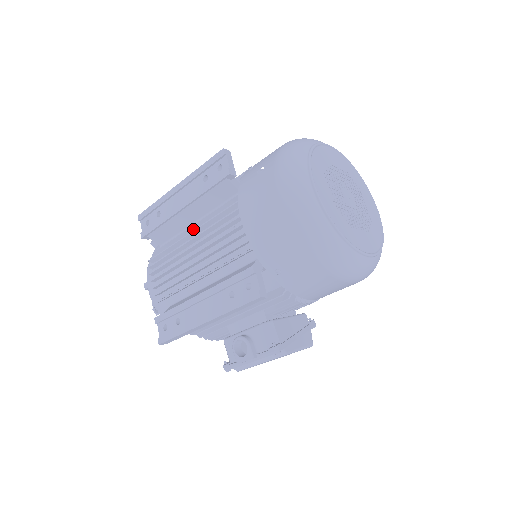
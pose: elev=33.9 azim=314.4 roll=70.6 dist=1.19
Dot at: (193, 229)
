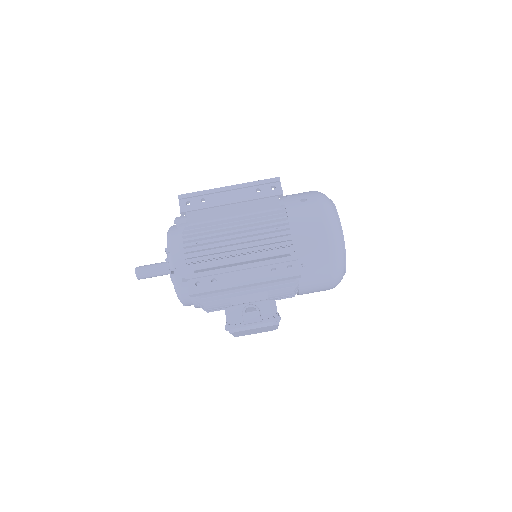
Dot at: (234, 220)
